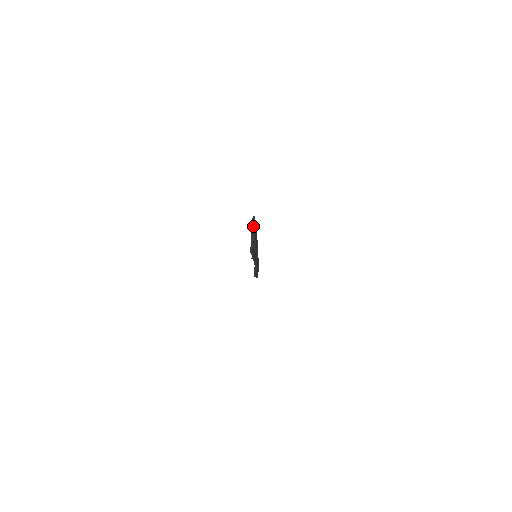
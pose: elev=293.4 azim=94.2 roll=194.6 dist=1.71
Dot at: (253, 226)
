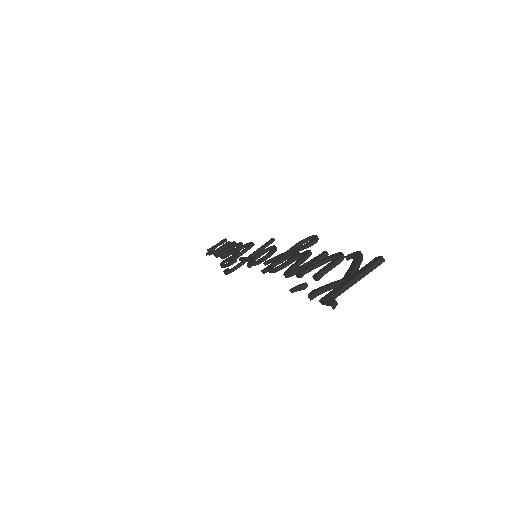
Dot at: (368, 270)
